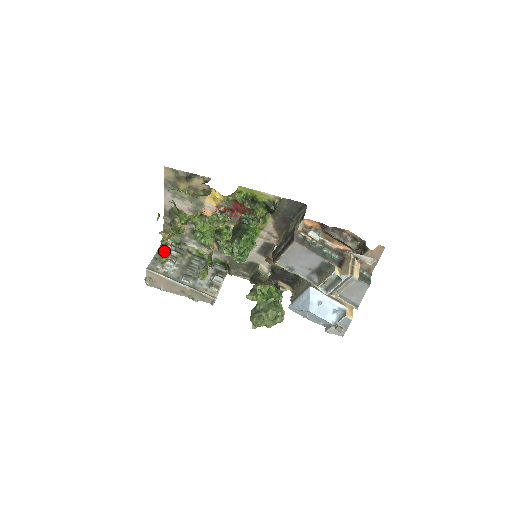
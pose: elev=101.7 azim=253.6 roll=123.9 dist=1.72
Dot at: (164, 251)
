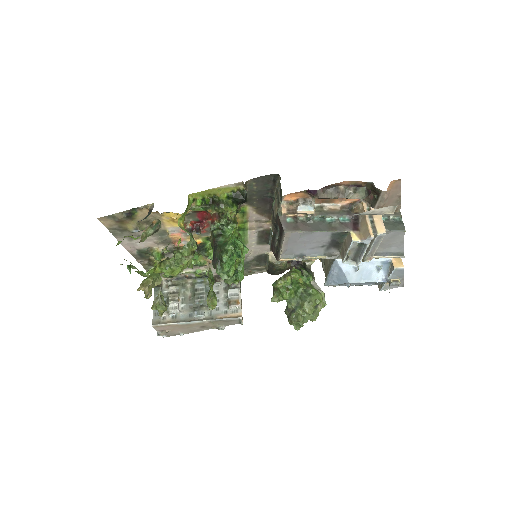
Dot at: (156, 302)
